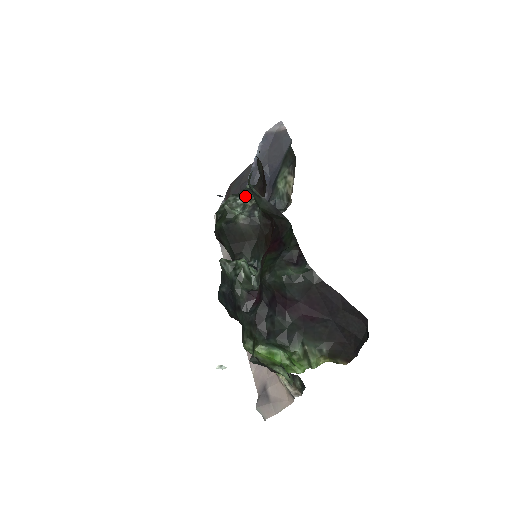
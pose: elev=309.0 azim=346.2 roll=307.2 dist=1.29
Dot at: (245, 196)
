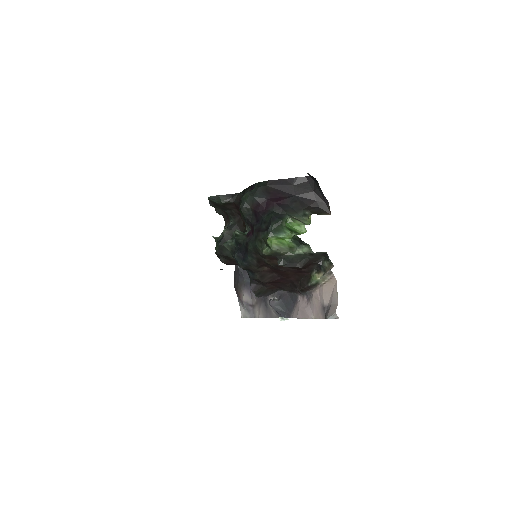
Dot at: occluded
